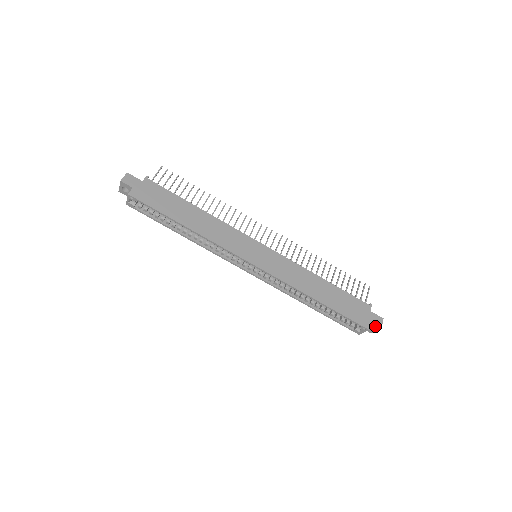
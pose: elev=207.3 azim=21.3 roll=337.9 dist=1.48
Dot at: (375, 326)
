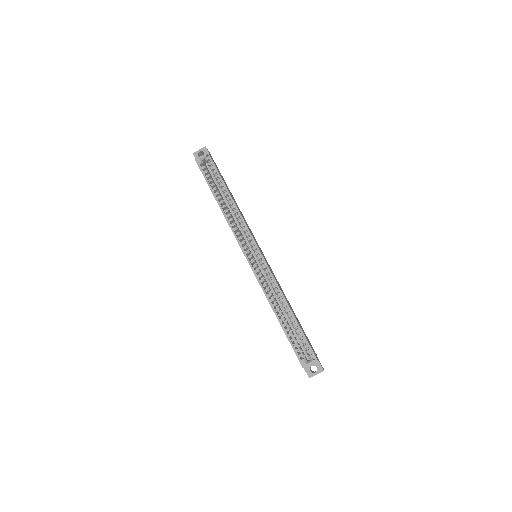
Dot at: (319, 366)
